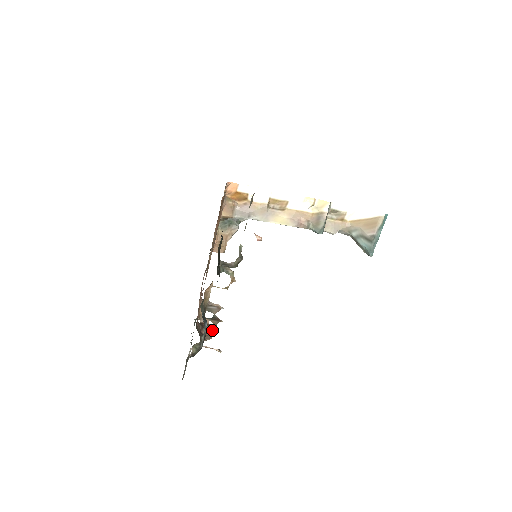
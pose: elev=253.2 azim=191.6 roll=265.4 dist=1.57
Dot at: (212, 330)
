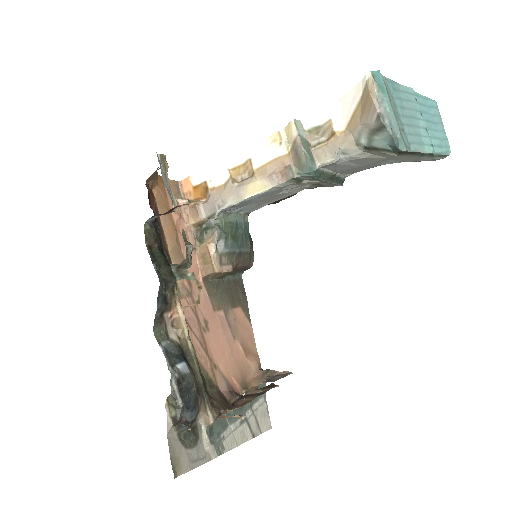
Dot at: (254, 398)
